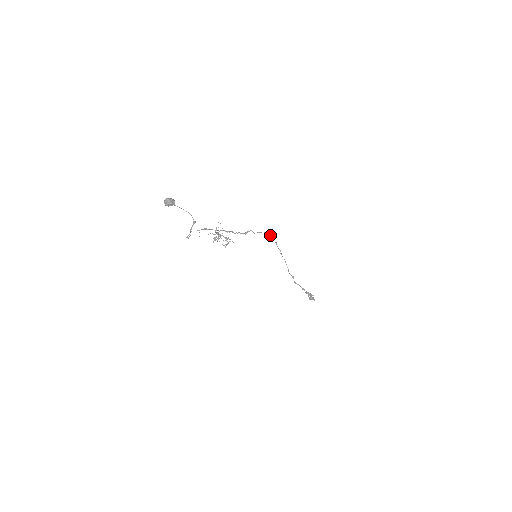
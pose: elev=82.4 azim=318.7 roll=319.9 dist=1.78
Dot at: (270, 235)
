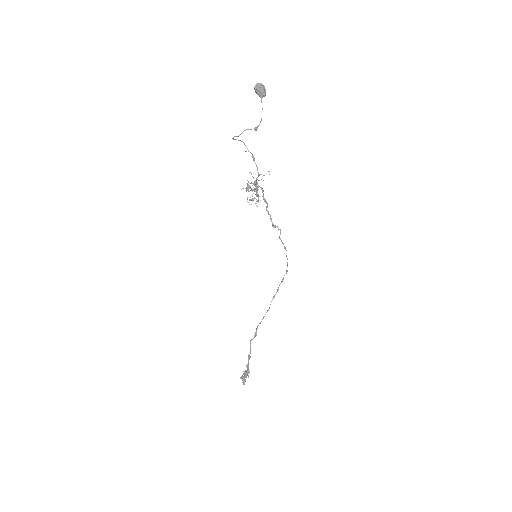
Dot at: (287, 264)
